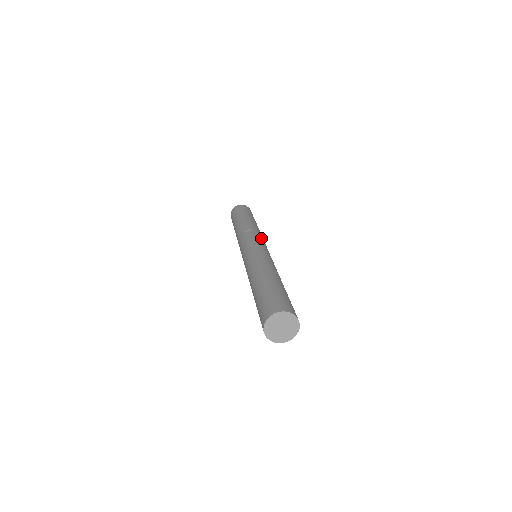
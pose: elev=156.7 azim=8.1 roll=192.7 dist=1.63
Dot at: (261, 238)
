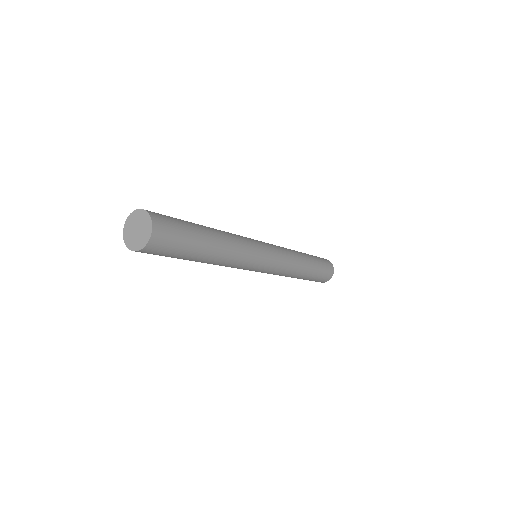
Dot at: (279, 248)
